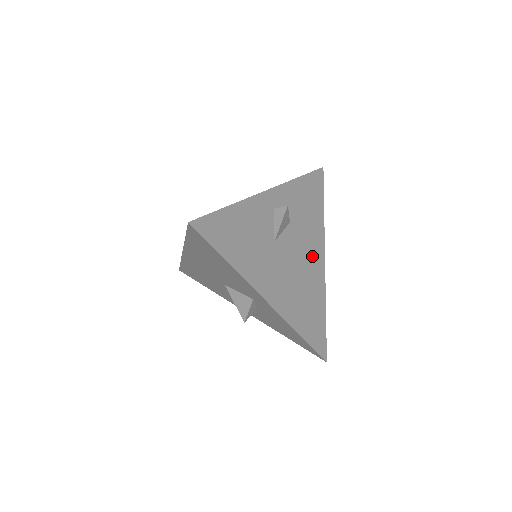
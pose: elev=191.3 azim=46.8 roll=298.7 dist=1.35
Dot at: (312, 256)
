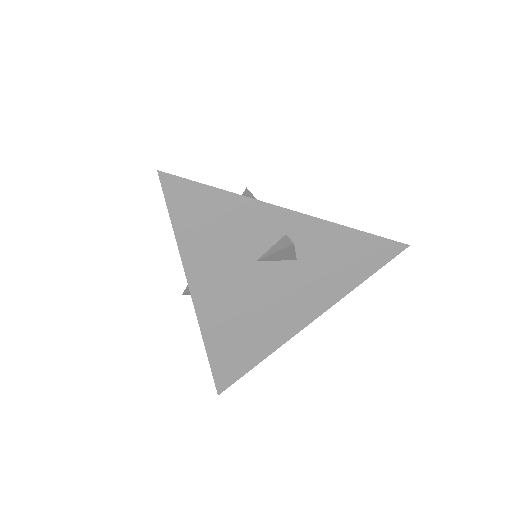
Dot at: (296, 308)
